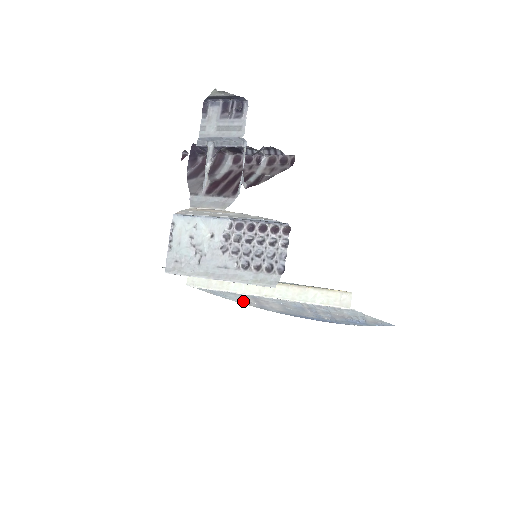
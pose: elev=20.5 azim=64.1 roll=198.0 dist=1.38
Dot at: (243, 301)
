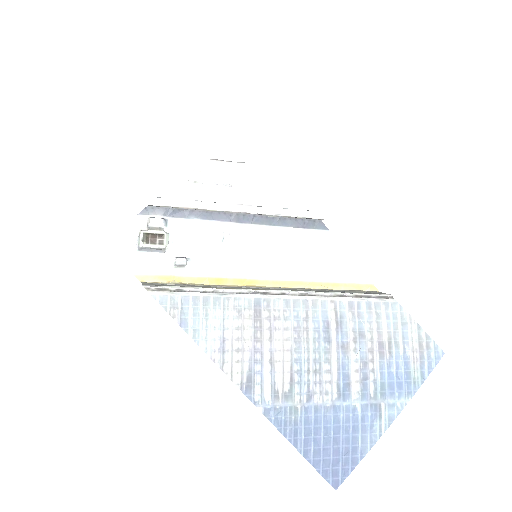
Dot at: (226, 343)
